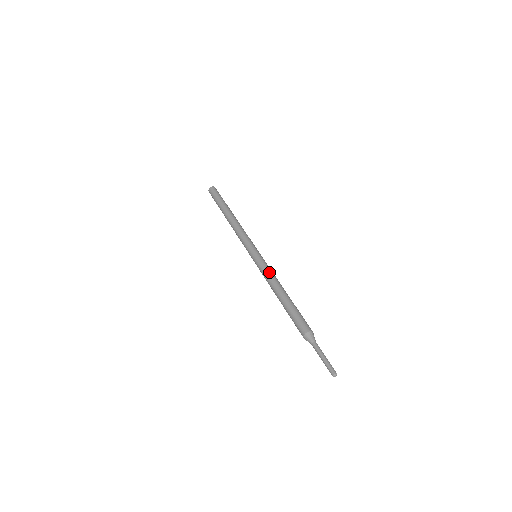
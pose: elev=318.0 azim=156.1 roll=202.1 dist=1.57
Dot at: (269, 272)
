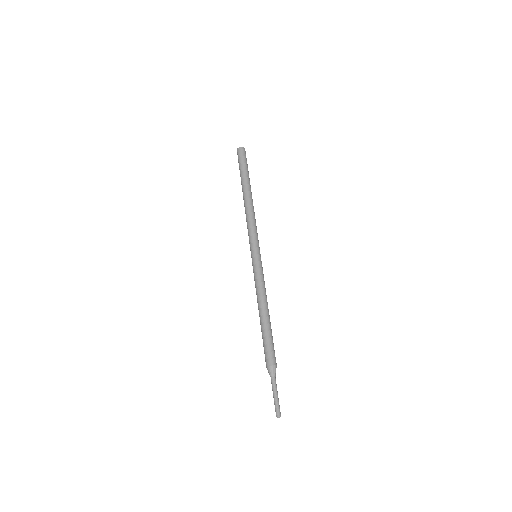
Dot at: (256, 285)
